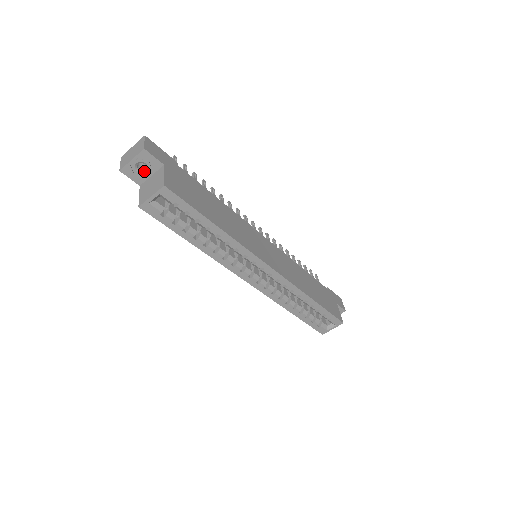
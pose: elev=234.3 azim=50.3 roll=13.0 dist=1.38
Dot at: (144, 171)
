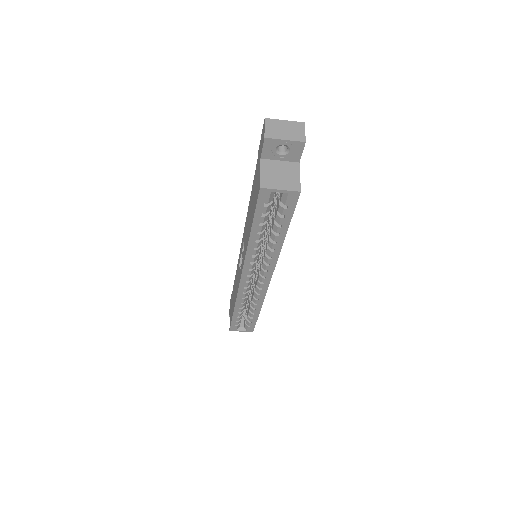
Dot at: (280, 153)
